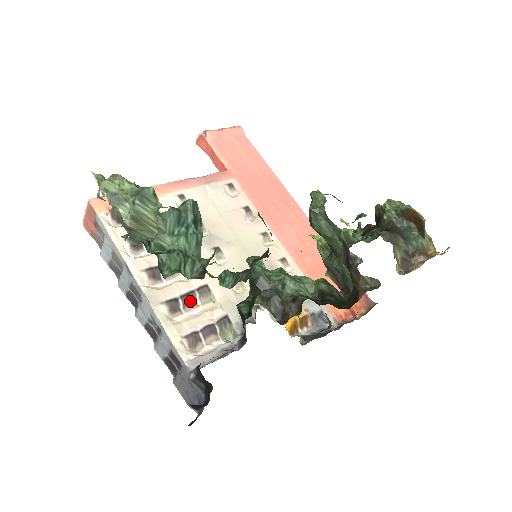
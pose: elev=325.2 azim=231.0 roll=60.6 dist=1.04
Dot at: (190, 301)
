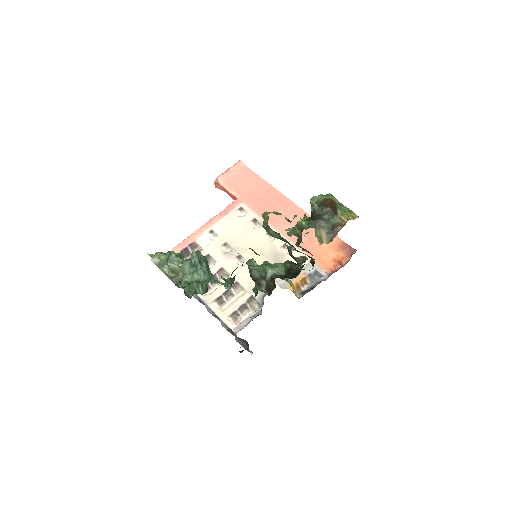
Dot at: (229, 295)
